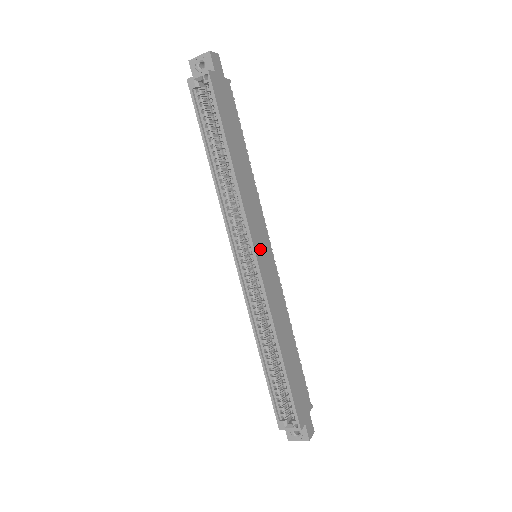
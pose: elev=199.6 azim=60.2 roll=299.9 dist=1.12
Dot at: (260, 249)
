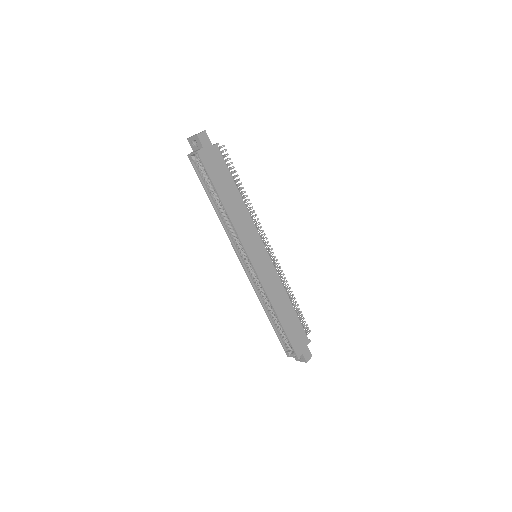
Dot at: (255, 255)
